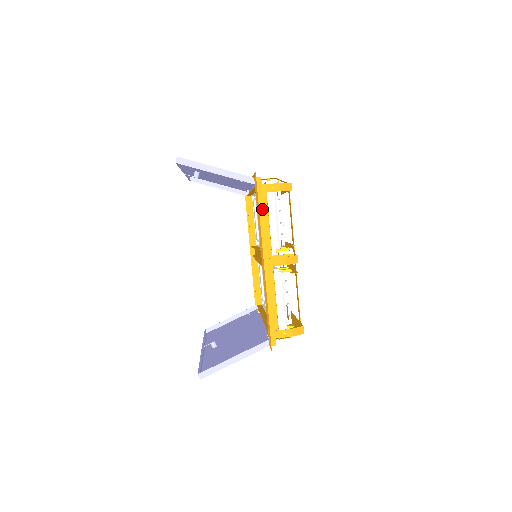
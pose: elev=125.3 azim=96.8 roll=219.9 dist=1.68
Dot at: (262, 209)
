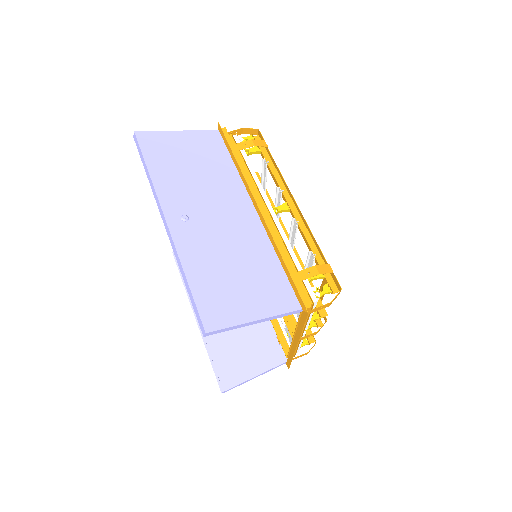
Dot at: occluded
